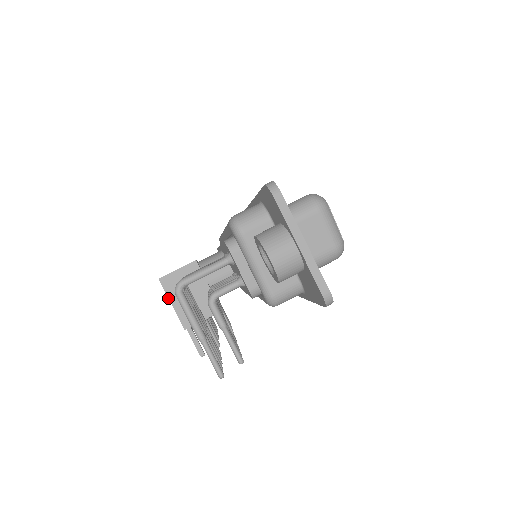
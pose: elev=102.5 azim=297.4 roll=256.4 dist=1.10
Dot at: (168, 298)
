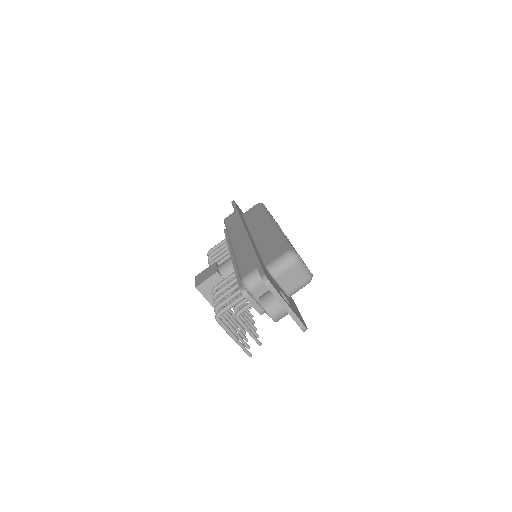
Dot at: occluded
